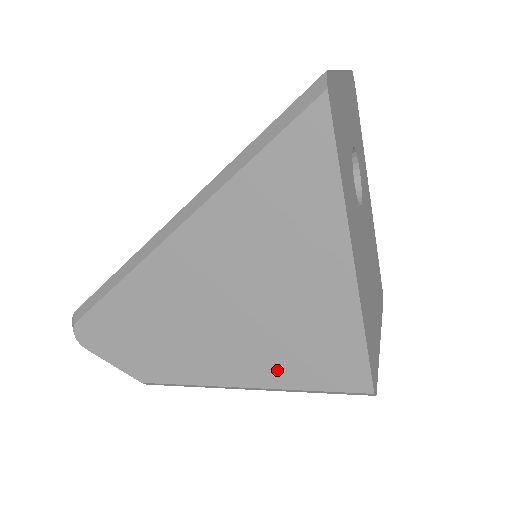
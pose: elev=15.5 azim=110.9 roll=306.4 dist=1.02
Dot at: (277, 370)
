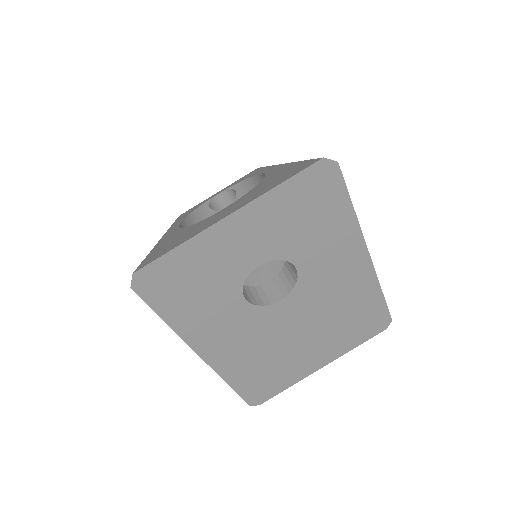
Dot at: occluded
